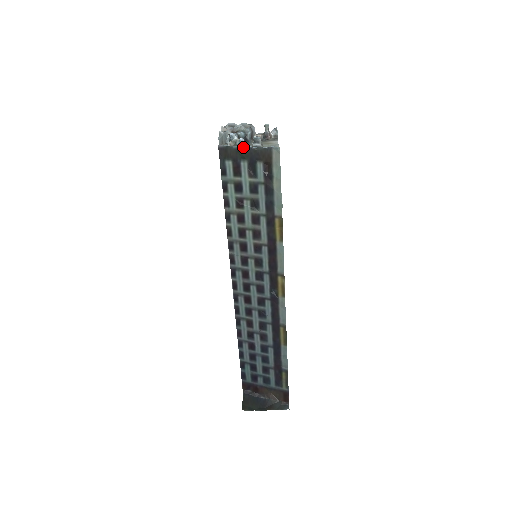
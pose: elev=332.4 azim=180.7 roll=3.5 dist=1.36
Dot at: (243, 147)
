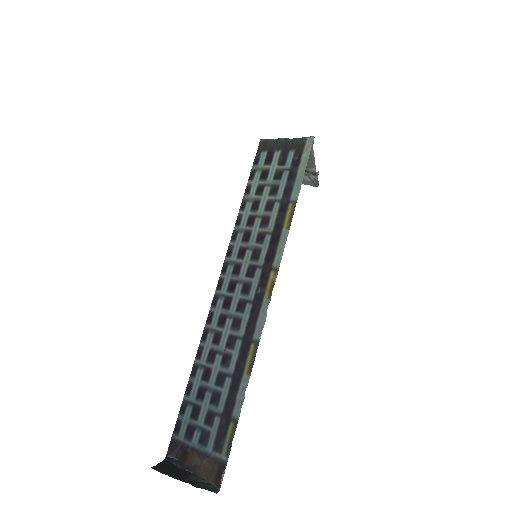
Dot at: (282, 139)
